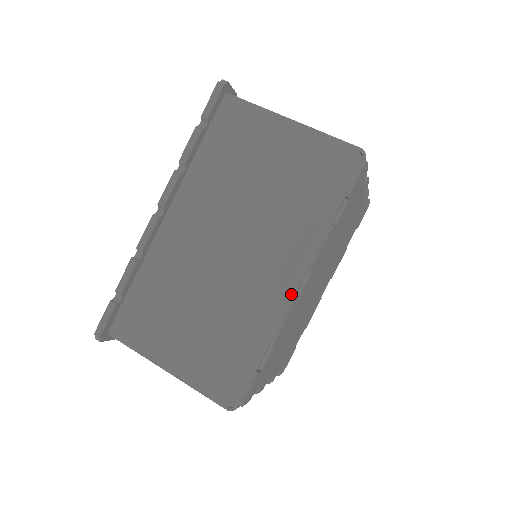
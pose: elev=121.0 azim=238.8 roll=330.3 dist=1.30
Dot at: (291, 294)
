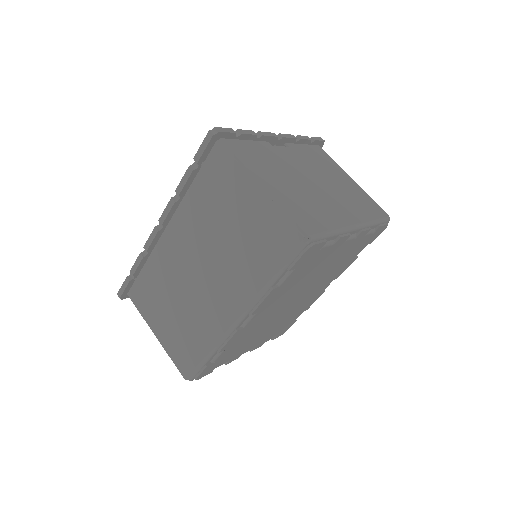
Dot at: (233, 327)
